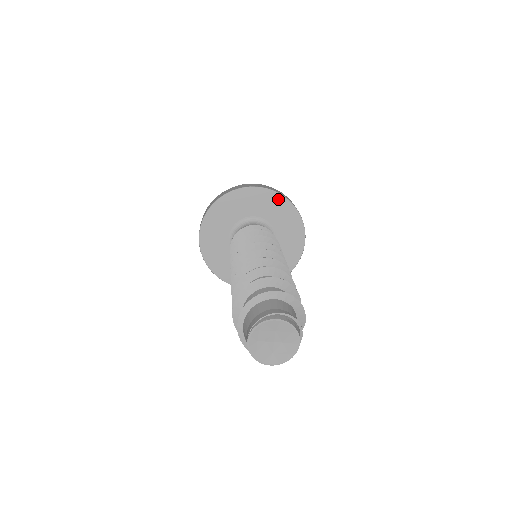
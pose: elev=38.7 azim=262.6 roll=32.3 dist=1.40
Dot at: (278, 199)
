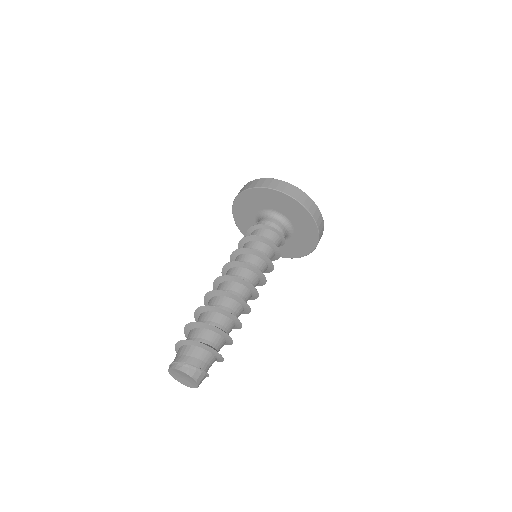
Dot at: (261, 191)
